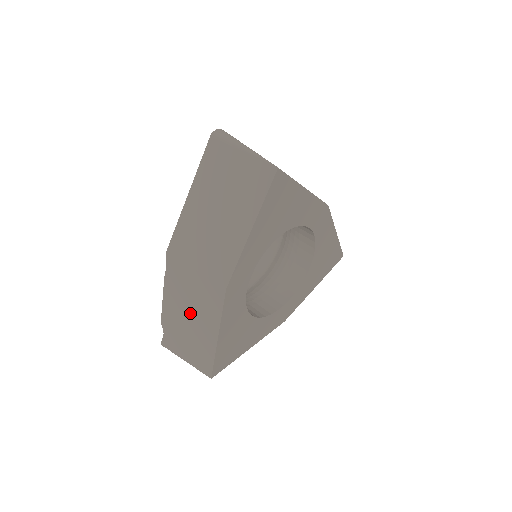
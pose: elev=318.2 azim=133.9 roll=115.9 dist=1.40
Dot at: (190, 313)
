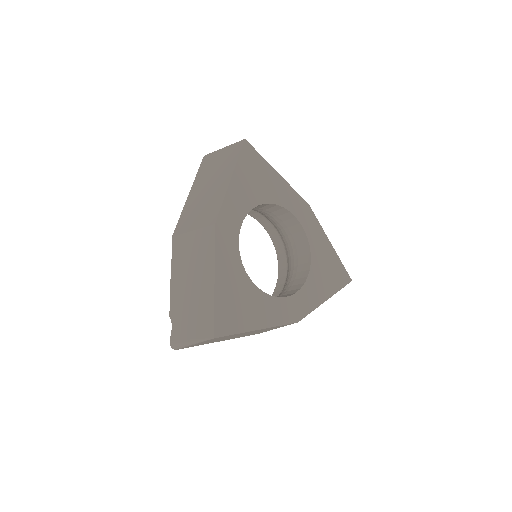
Dot at: (191, 278)
